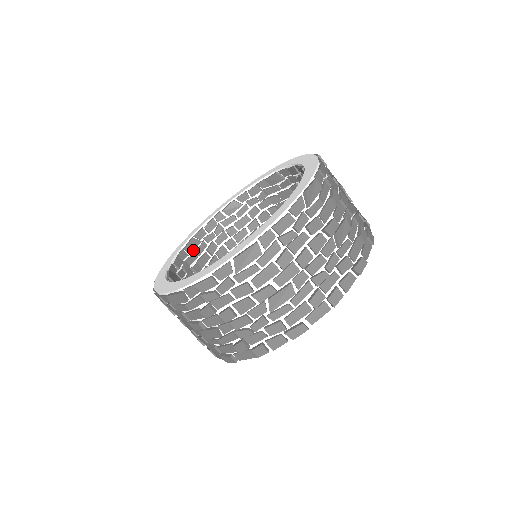
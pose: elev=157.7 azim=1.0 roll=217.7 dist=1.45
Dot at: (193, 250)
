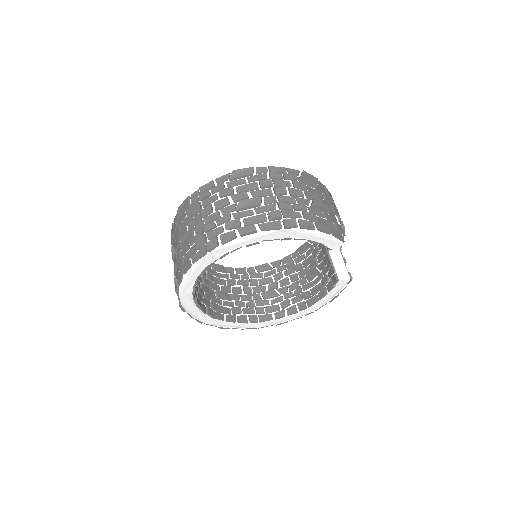
Dot at: (261, 270)
